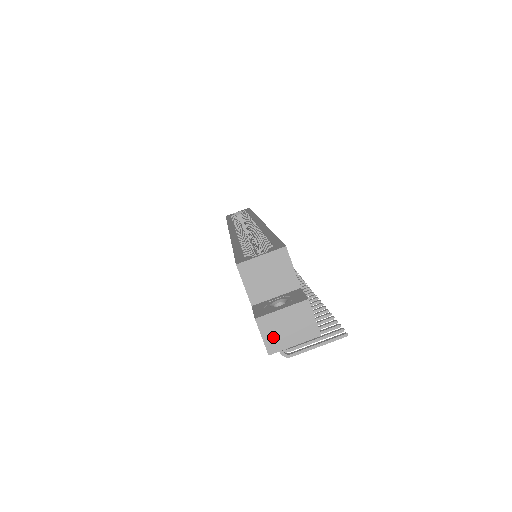
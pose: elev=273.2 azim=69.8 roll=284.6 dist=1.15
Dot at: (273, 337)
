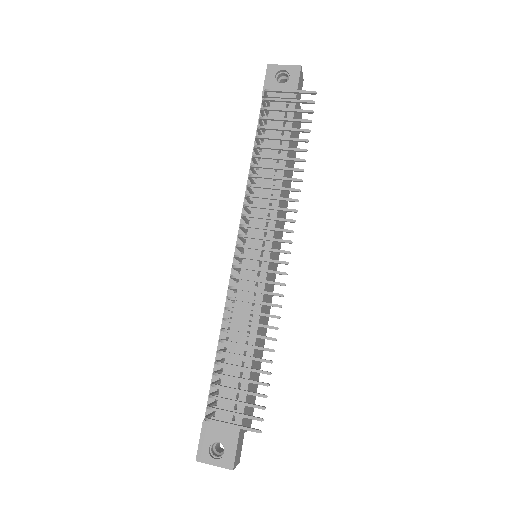
Dot at: occluded
